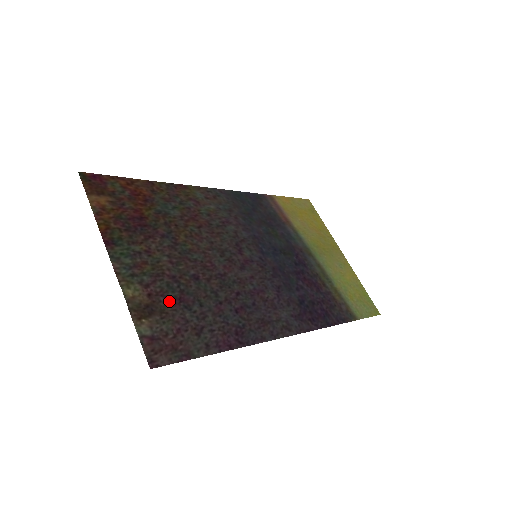
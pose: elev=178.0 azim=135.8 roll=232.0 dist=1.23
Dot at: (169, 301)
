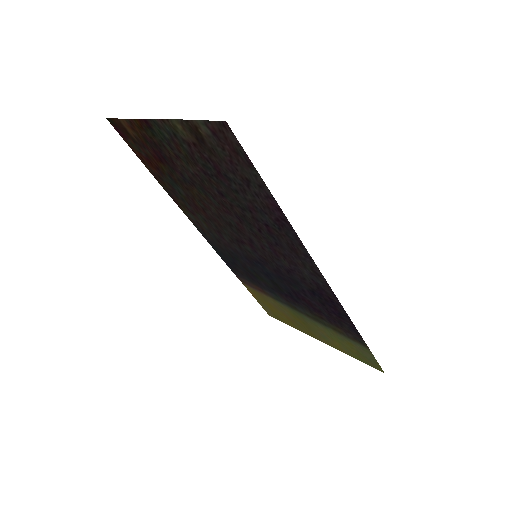
Dot at: (211, 161)
